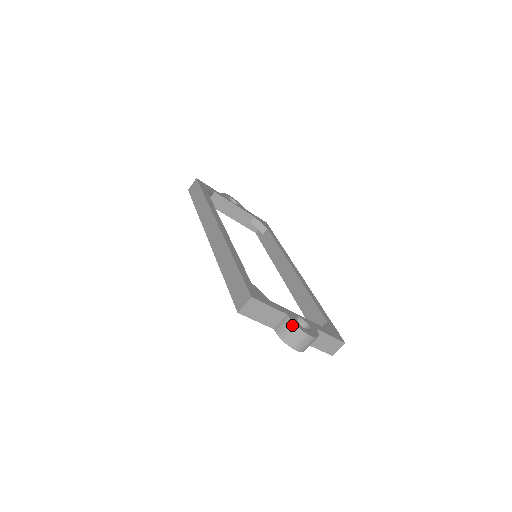
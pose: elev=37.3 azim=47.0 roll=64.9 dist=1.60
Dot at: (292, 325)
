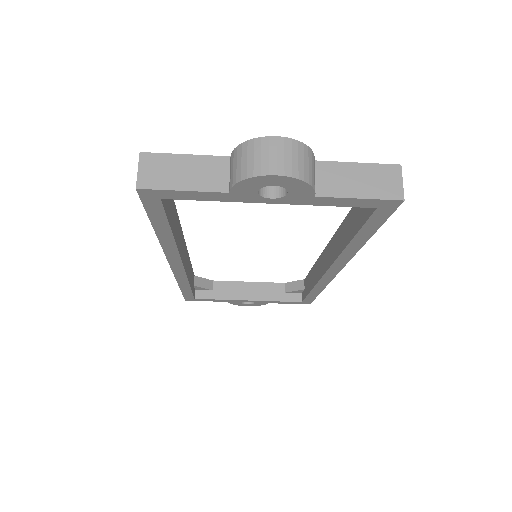
Dot at: (238, 150)
